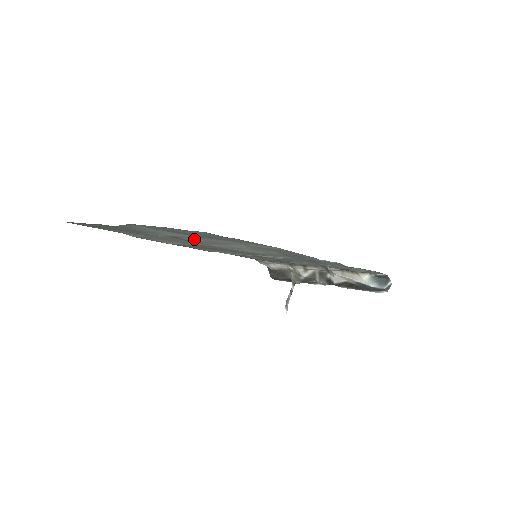
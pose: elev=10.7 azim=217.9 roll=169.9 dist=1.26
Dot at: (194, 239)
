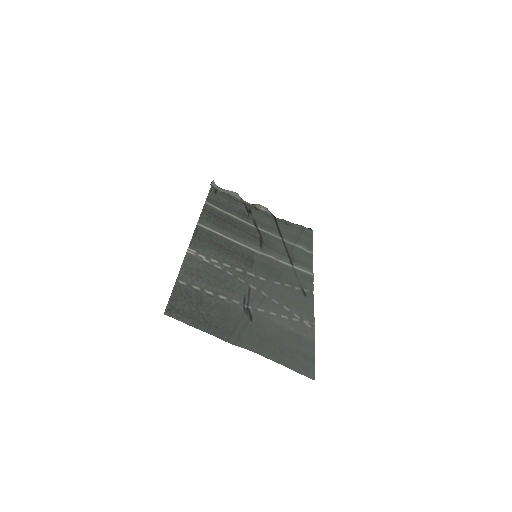
Dot at: (258, 310)
